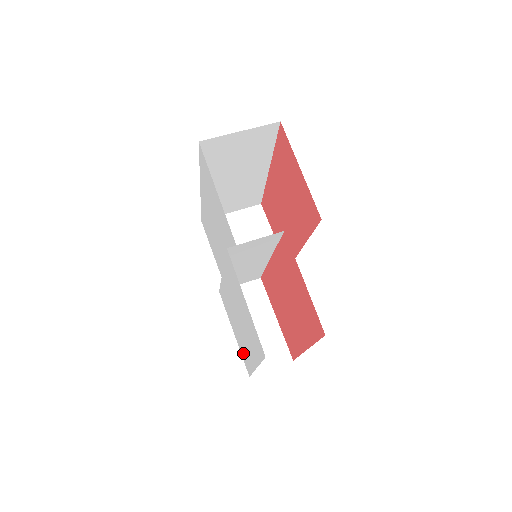
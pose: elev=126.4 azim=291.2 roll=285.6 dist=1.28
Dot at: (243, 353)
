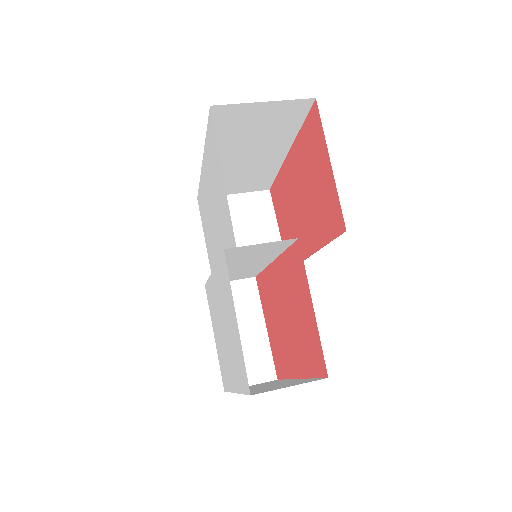
Dot at: (221, 364)
